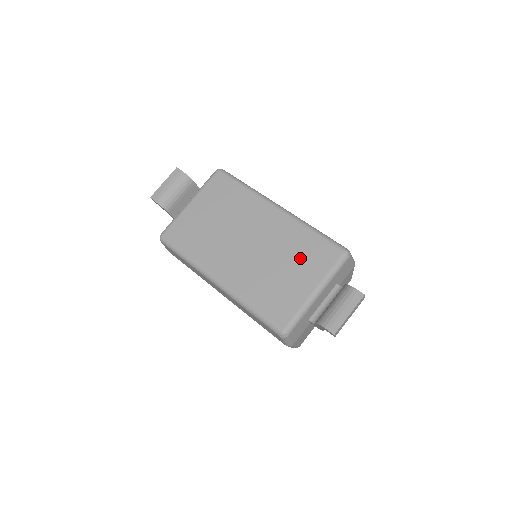
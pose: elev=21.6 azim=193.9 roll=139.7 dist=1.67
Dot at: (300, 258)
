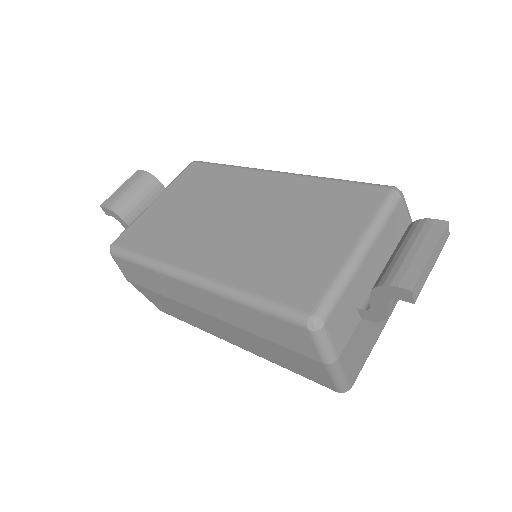
Dot at: (322, 213)
